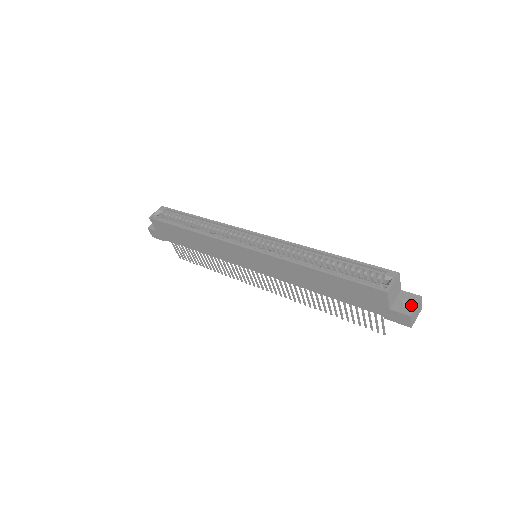
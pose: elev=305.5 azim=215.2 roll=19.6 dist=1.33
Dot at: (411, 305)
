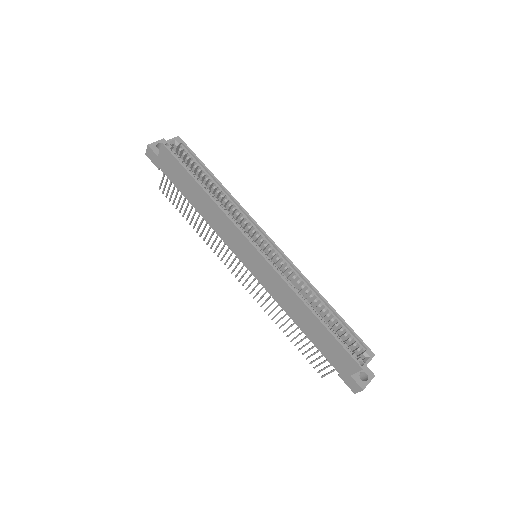
Dot at: (363, 377)
